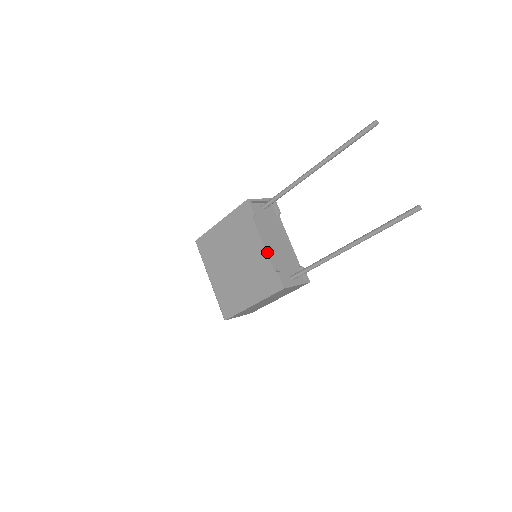
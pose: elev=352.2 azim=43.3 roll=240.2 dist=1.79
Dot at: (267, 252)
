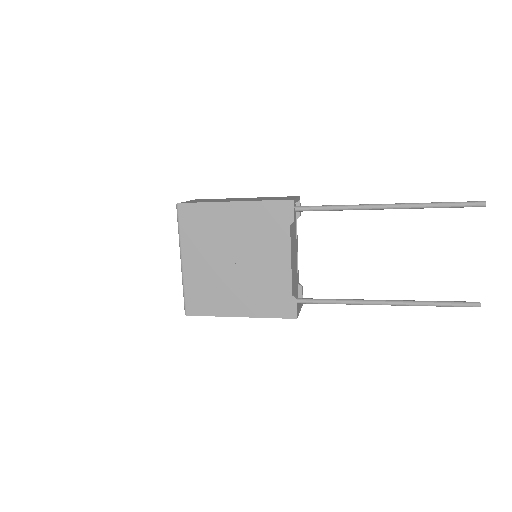
Dot at: occluded
